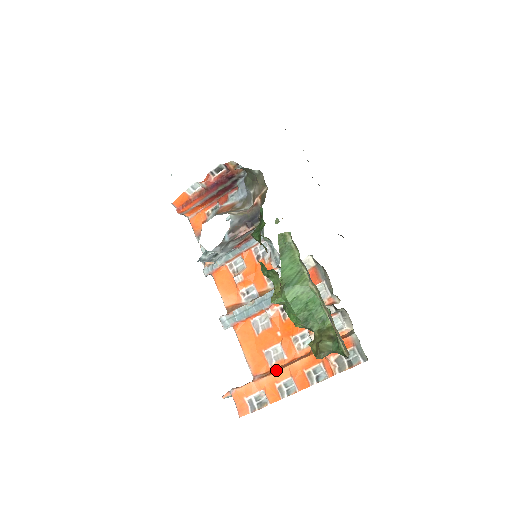
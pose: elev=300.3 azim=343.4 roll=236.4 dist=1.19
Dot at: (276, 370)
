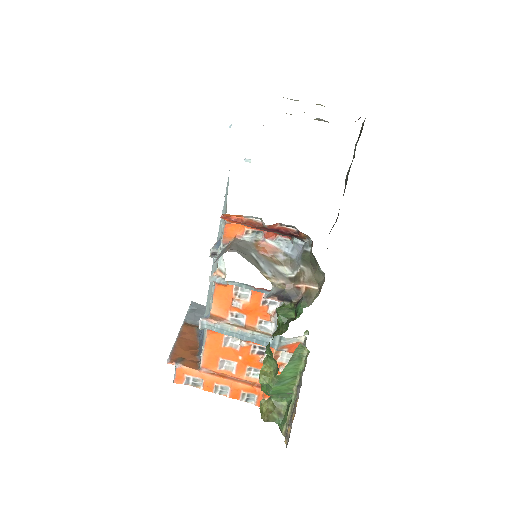
Dot at: (222, 377)
